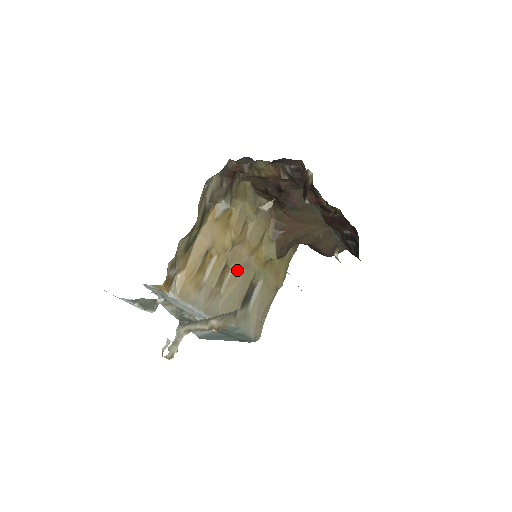
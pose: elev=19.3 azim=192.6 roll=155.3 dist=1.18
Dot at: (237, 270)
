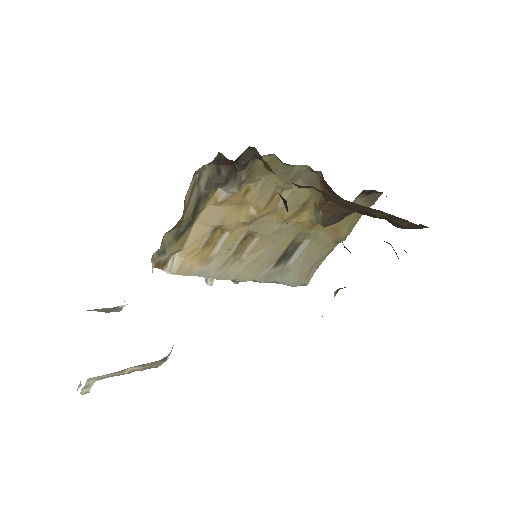
Dot at: (265, 238)
